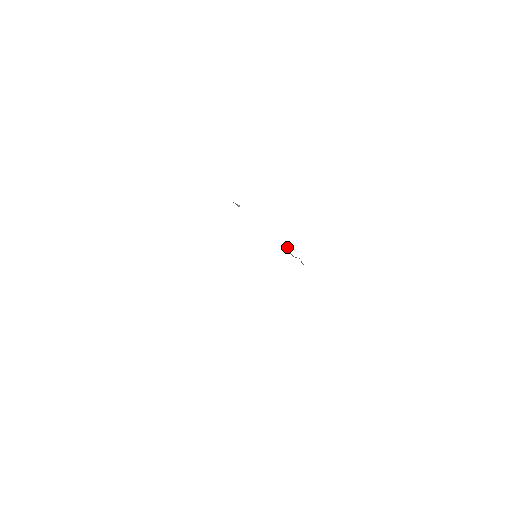
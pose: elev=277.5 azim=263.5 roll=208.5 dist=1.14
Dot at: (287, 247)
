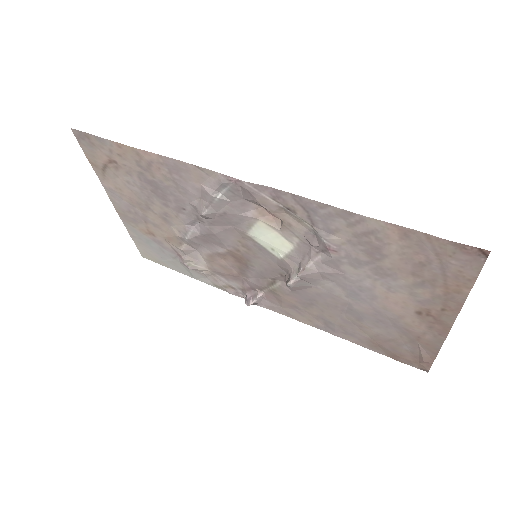
Dot at: (287, 280)
